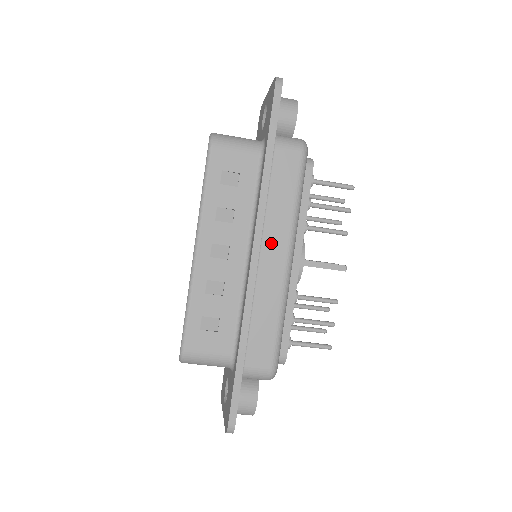
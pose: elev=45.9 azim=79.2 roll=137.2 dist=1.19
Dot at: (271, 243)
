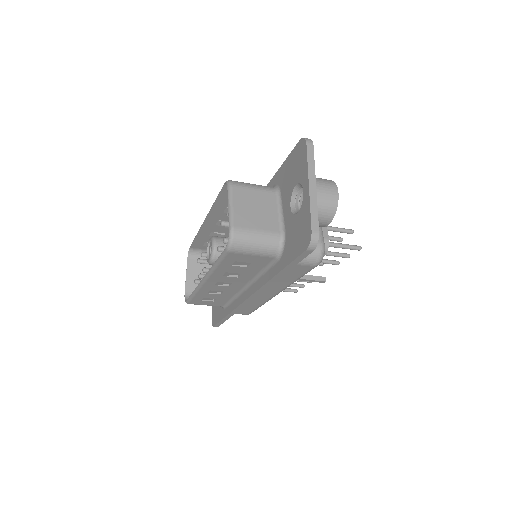
Dot at: (266, 290)
